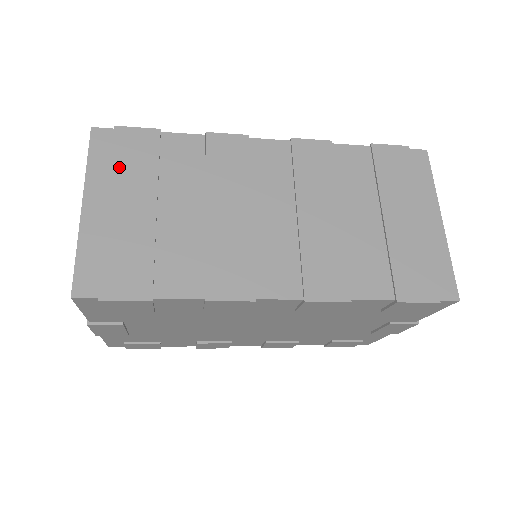
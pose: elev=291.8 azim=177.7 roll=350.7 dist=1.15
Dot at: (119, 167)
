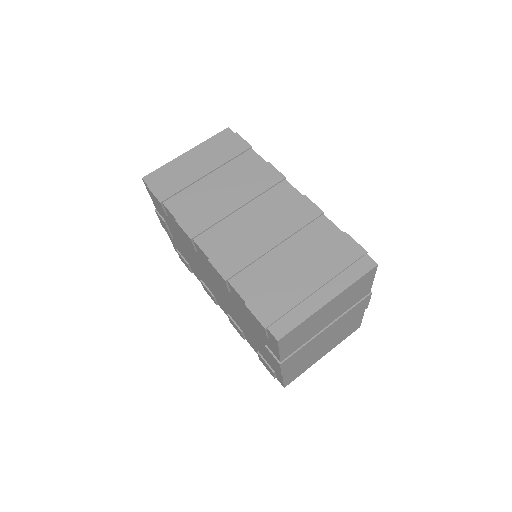
Dot at: (216, 148)
